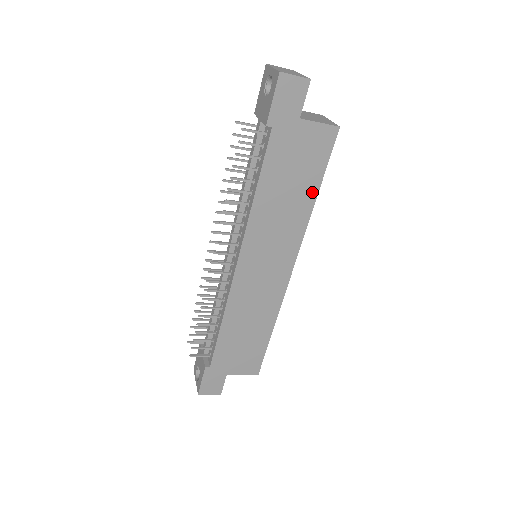
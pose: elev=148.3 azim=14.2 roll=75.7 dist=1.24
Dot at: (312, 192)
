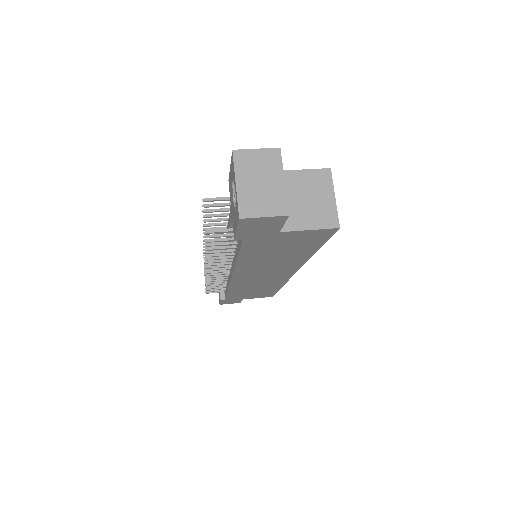
Dot at: (308, 252)
